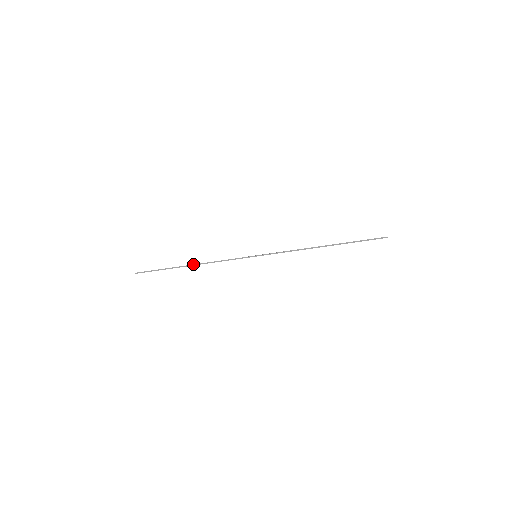
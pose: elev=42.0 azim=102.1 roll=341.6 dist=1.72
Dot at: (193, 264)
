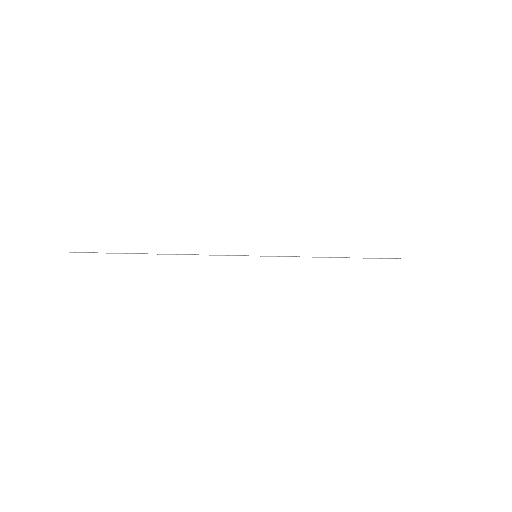
Dot at: occluded
